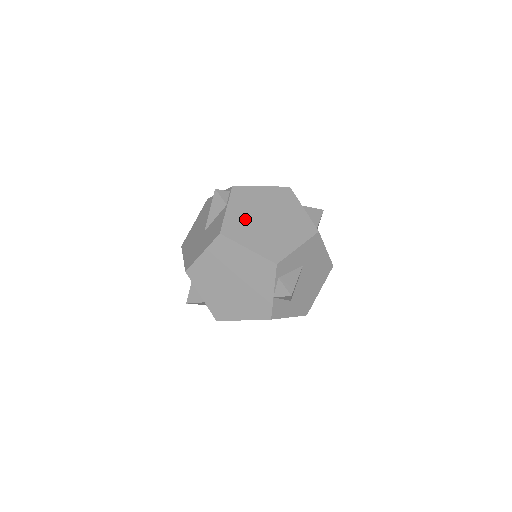
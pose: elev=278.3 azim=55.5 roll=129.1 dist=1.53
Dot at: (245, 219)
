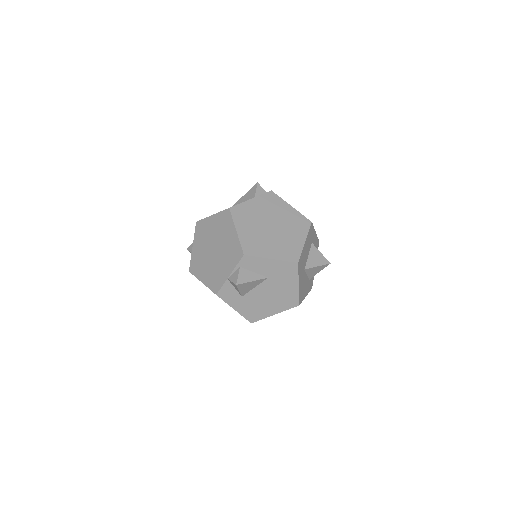
Dot at: (256, 214)
